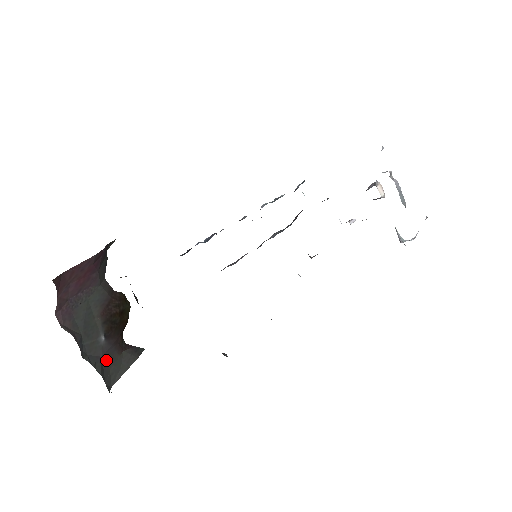
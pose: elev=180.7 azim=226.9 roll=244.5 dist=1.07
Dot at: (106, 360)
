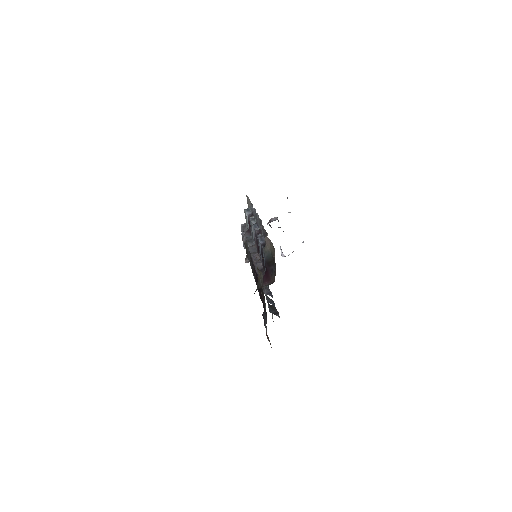
Dot at: occluded
